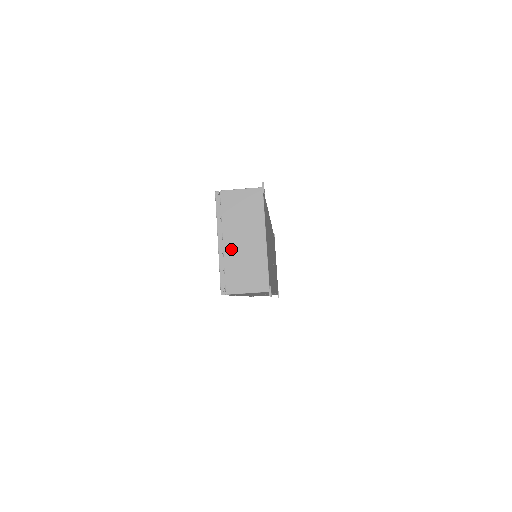
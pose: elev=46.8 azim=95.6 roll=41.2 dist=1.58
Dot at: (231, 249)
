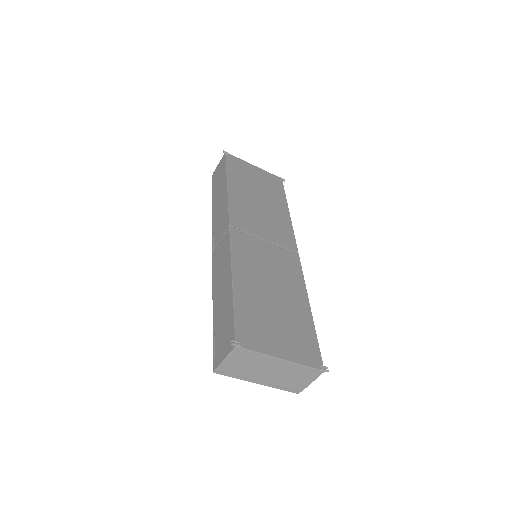
Dot at: (270, 380)
